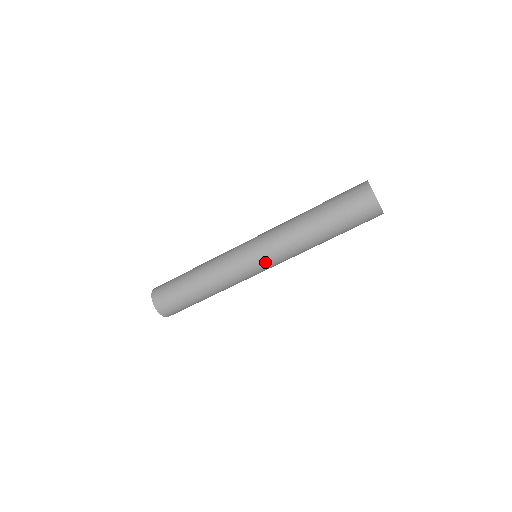
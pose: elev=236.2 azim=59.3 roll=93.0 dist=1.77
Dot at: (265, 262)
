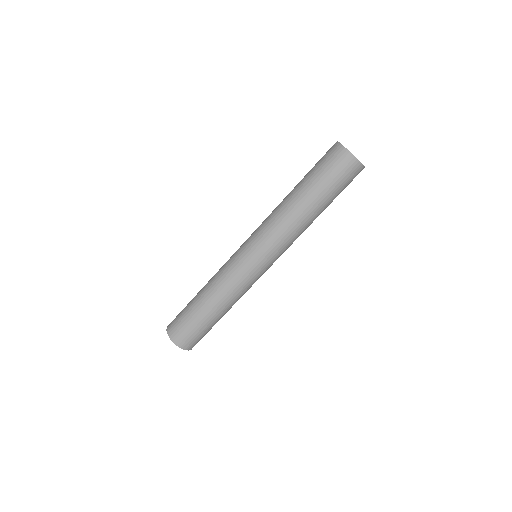
Dot at: (260, 252)
